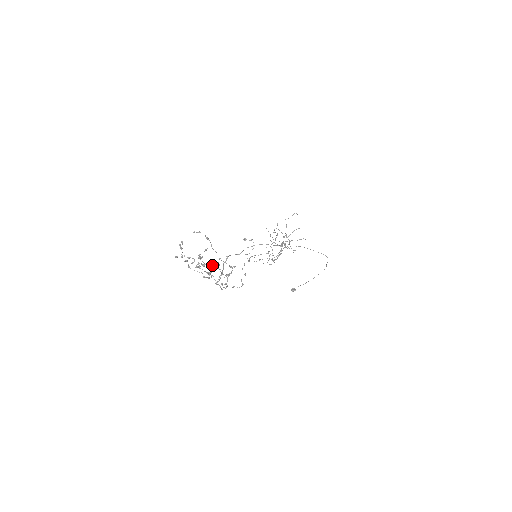
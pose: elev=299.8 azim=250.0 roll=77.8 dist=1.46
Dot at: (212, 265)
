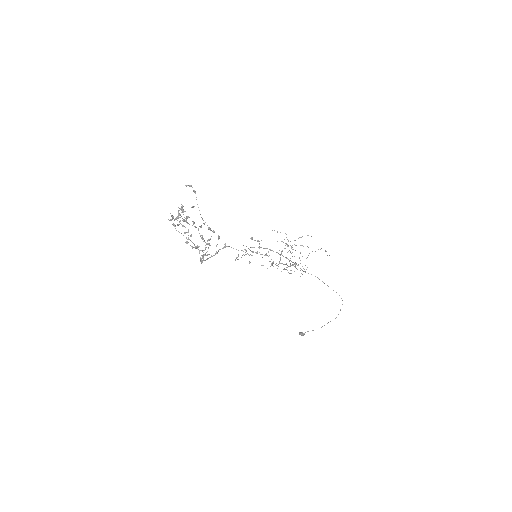
Dot at: (193, 223)
